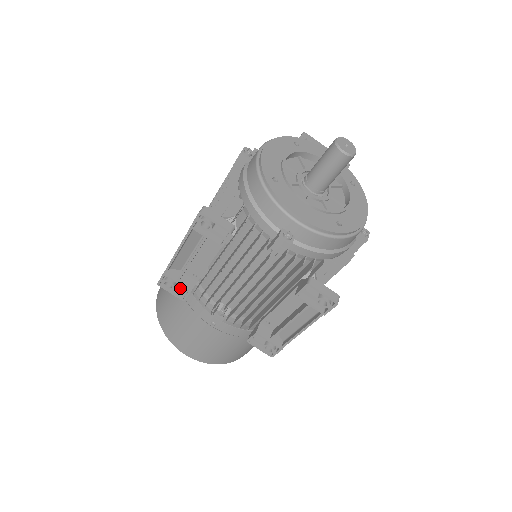
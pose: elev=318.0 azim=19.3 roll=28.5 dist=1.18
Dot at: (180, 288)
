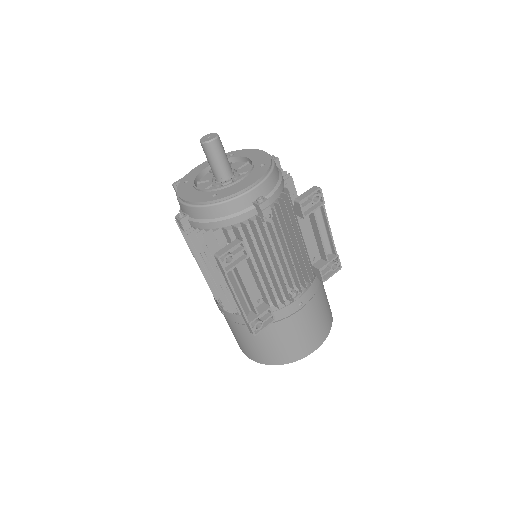
Dot at: (264, 318)
